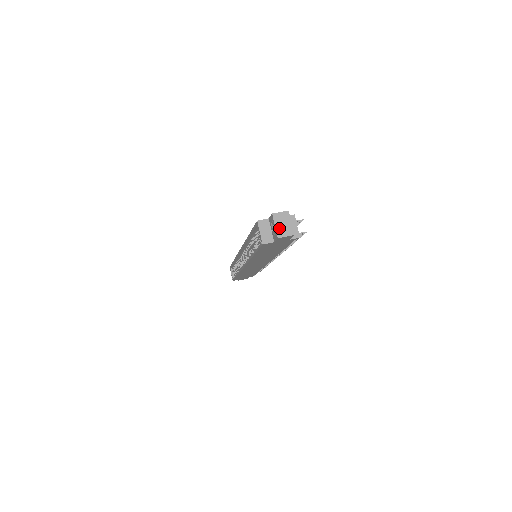
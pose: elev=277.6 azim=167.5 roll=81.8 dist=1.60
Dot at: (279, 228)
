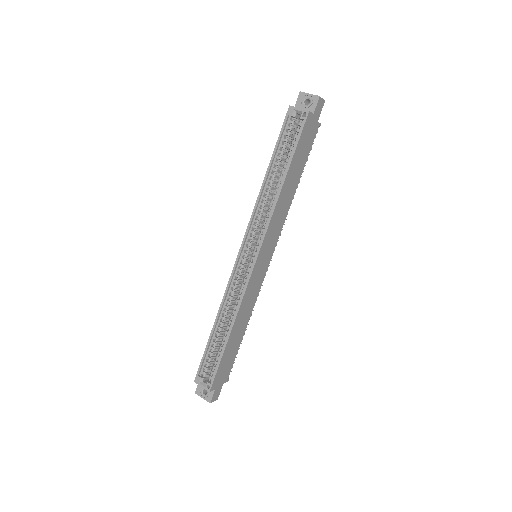
Dot at: (313, 95)
